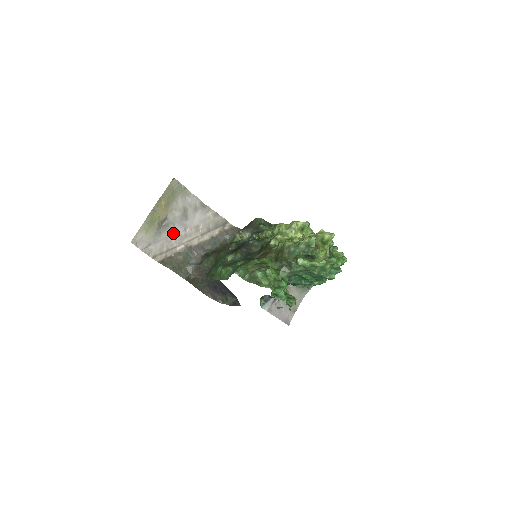
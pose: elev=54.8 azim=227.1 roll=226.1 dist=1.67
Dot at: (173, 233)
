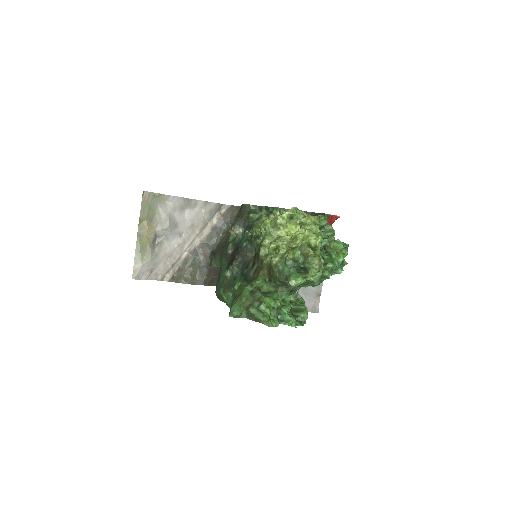
Dot at: (170, 246)
